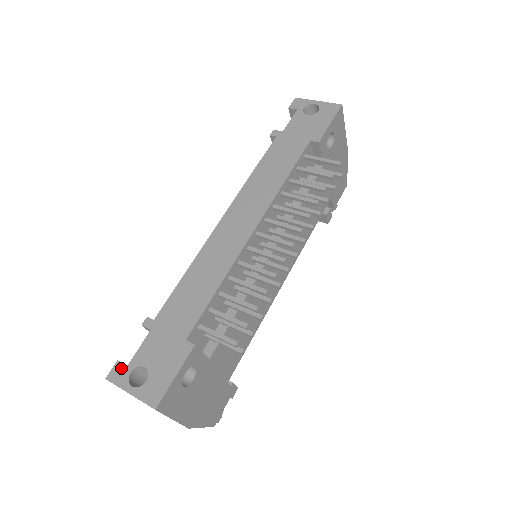
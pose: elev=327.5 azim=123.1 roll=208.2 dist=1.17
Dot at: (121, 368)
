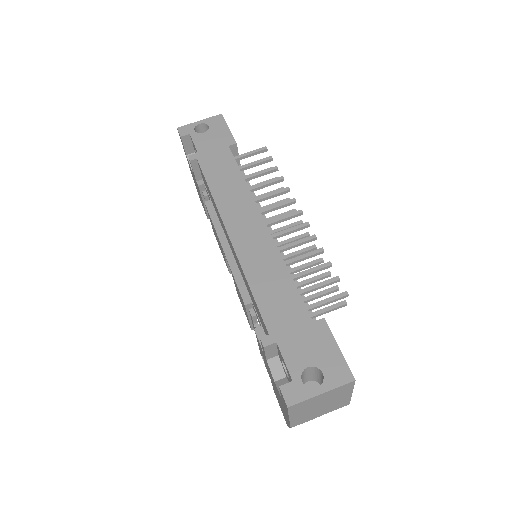
Dot at: (290, 387)
